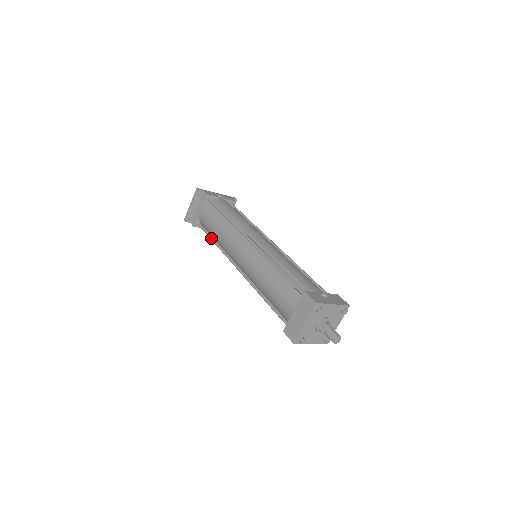
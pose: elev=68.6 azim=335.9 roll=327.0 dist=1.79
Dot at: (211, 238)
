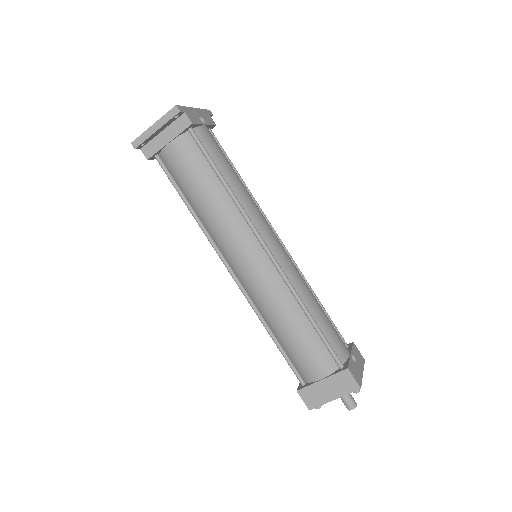
Dot at: (185, 200)
